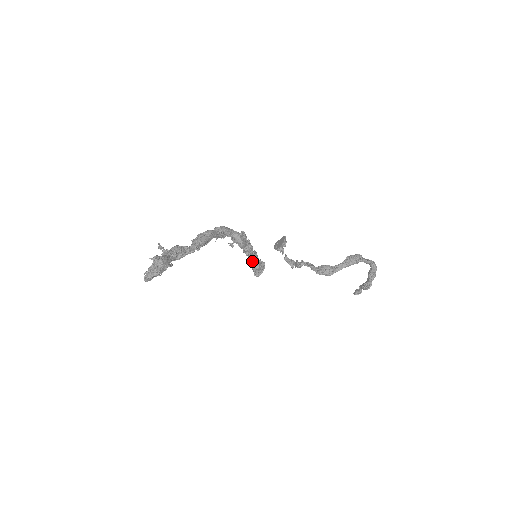
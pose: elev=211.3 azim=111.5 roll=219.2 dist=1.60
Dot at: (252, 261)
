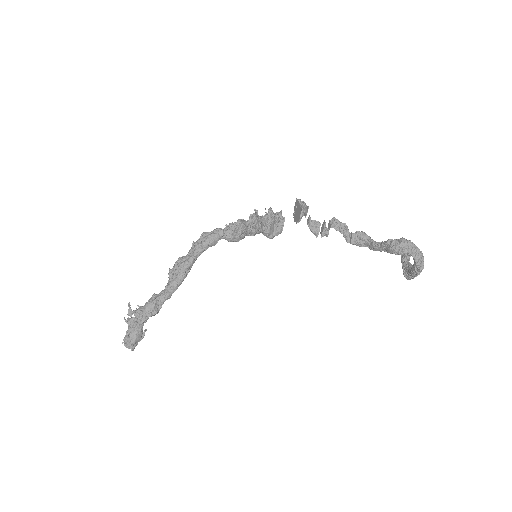
Dot at: occluded
